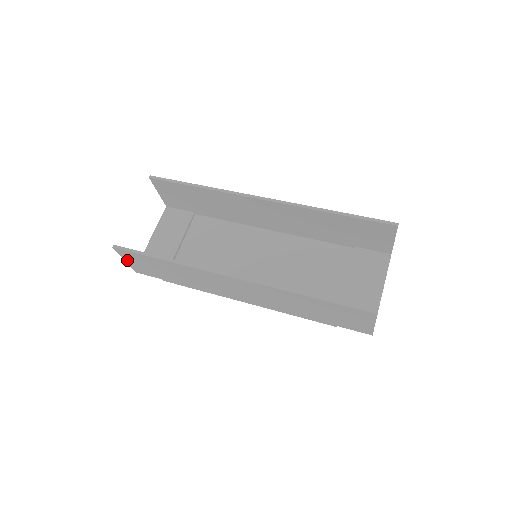
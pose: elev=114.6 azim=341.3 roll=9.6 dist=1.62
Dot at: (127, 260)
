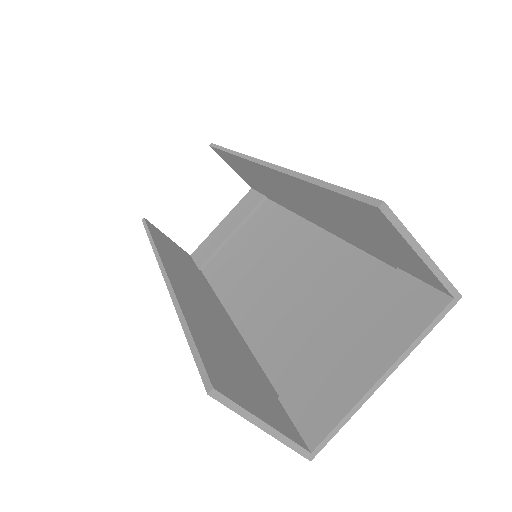
Dot at: occluded
